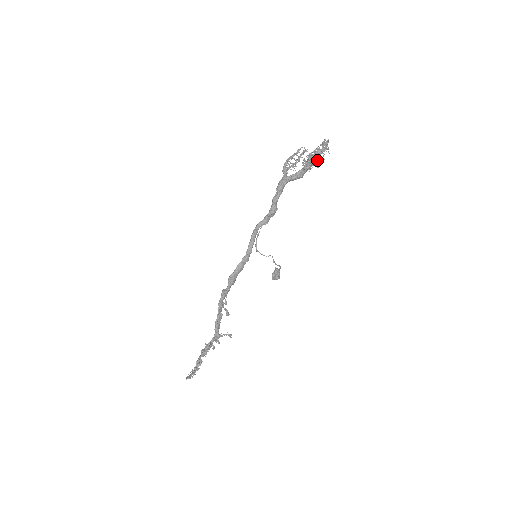
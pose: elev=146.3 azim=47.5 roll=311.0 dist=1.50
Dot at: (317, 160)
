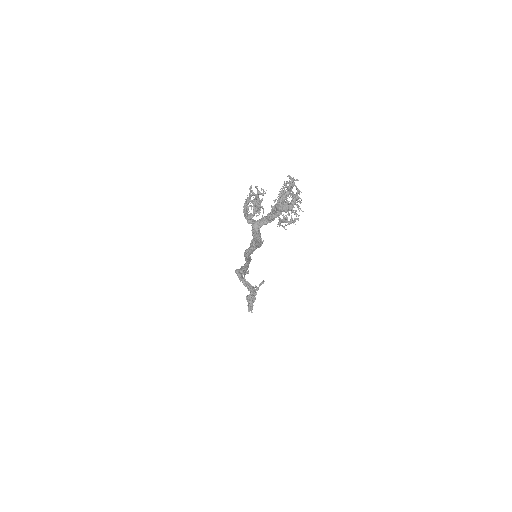
Dot at: (293, 211)
